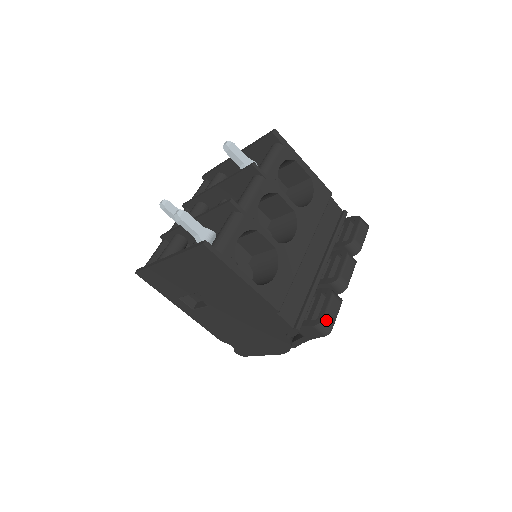
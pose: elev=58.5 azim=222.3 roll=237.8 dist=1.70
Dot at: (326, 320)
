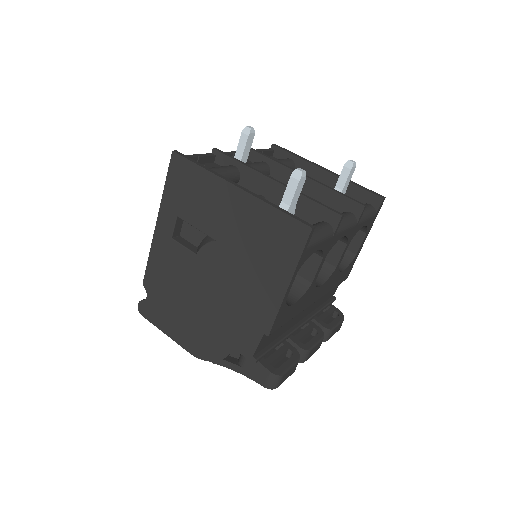
Dot at: (282, 377)
